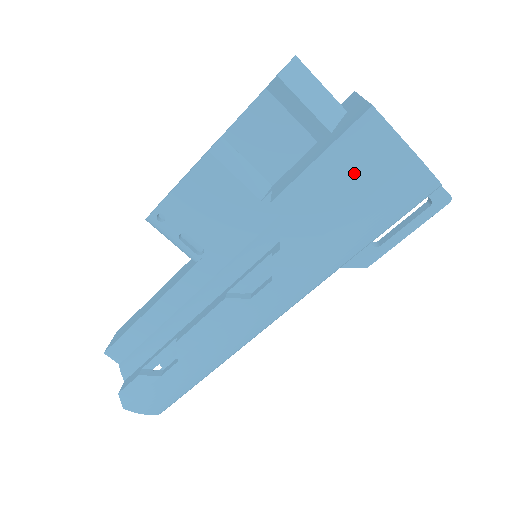
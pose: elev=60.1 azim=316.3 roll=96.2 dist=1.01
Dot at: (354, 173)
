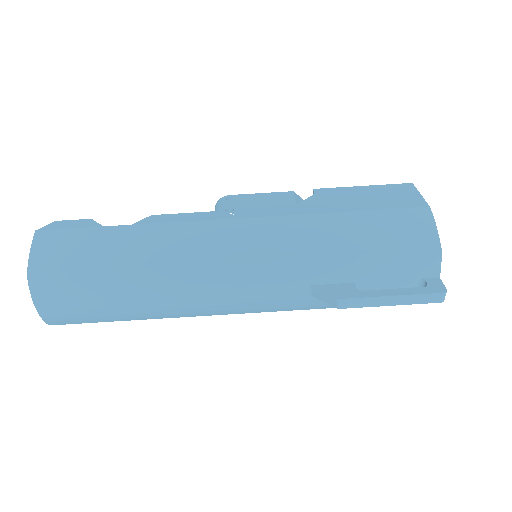
Dot at: (380, 198)
